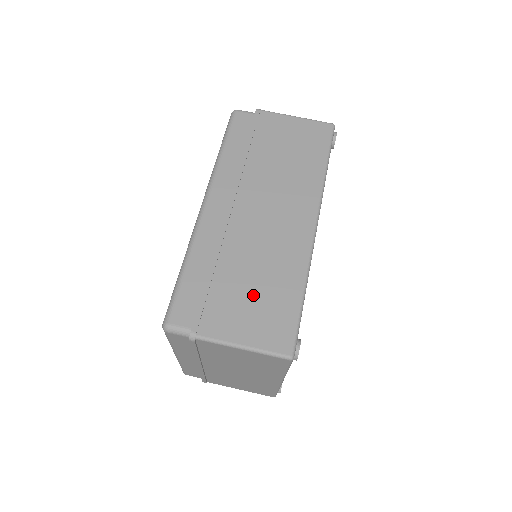
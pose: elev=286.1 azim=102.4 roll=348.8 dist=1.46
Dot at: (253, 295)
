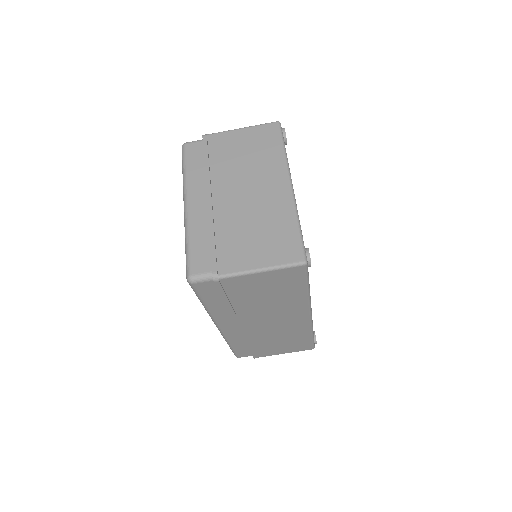
Dot at: (281, 344)
